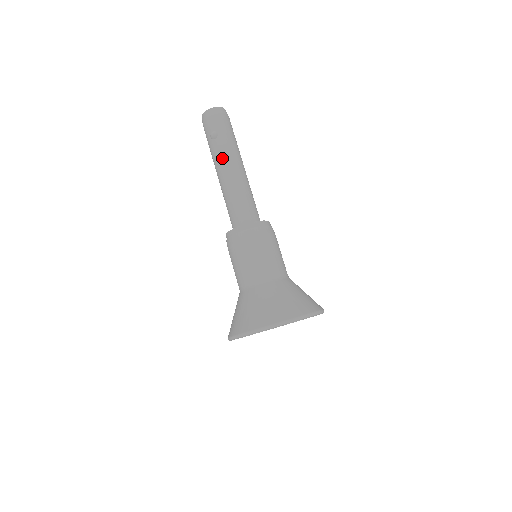
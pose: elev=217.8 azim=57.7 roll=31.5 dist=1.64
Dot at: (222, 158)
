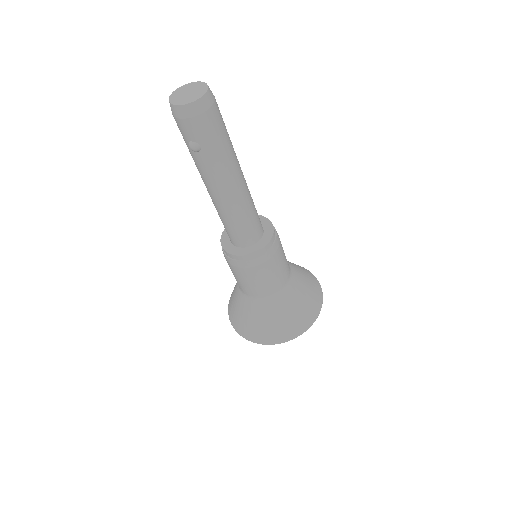
Dot at: (210, 178)
